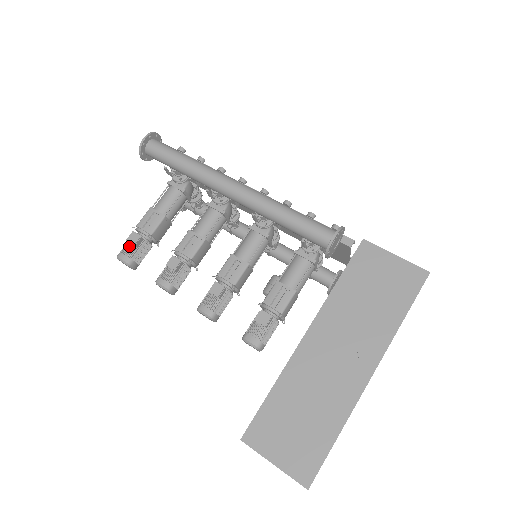
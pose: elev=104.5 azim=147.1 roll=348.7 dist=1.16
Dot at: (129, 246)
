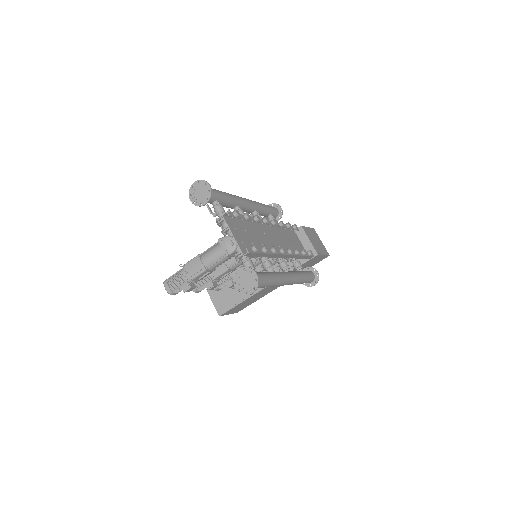
Dot at: (181, 289)
